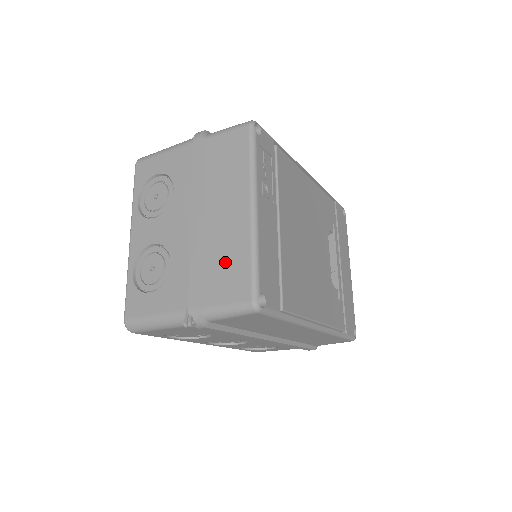
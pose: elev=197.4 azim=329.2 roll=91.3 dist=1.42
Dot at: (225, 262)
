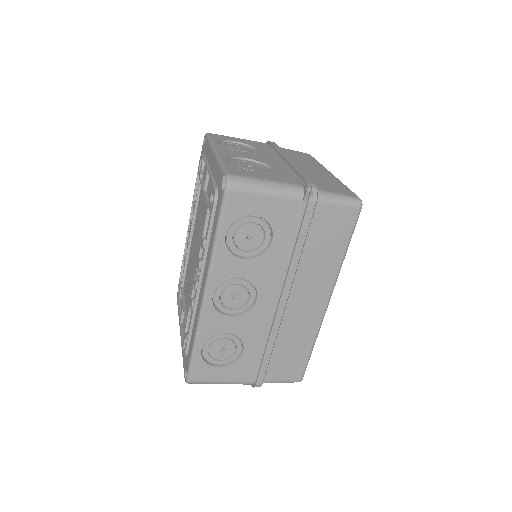
Dot at: (325, 181)
